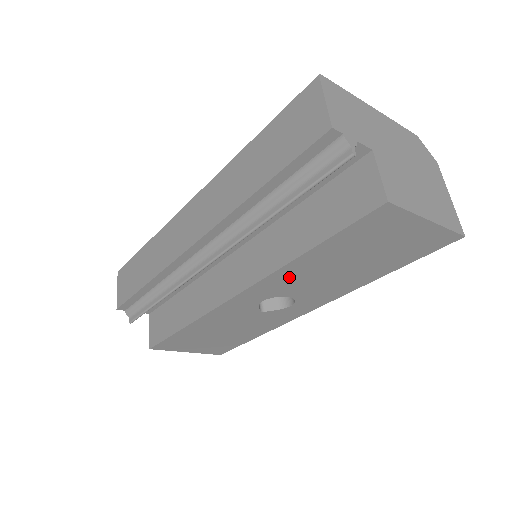
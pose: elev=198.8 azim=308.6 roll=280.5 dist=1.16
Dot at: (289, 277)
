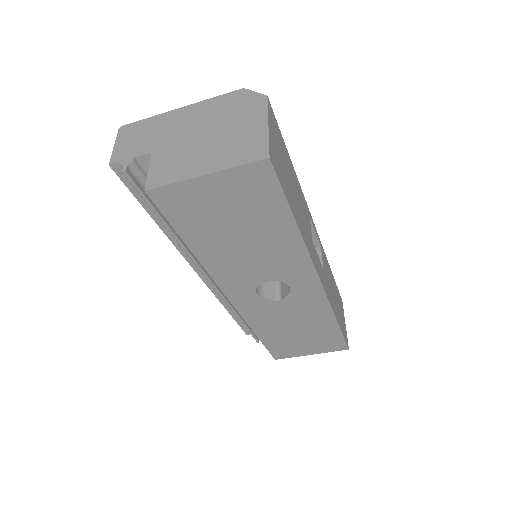
Dot at: (226, 269)
